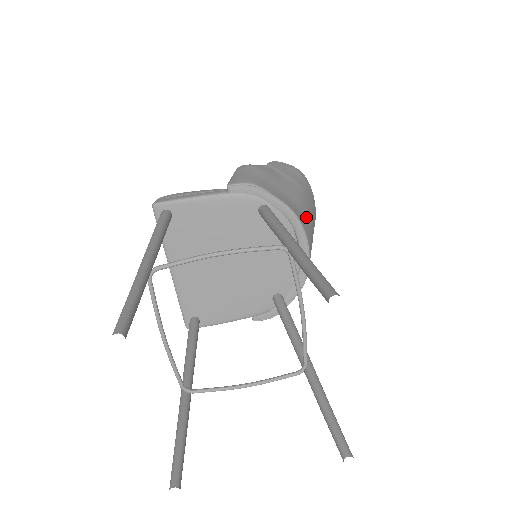
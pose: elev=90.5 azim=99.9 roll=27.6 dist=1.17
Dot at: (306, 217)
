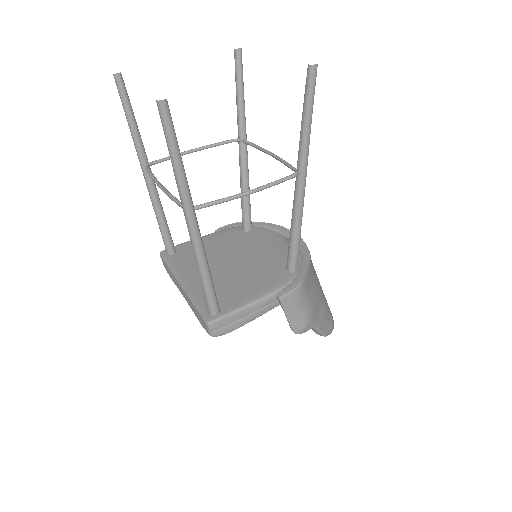
Dot at: occluded
